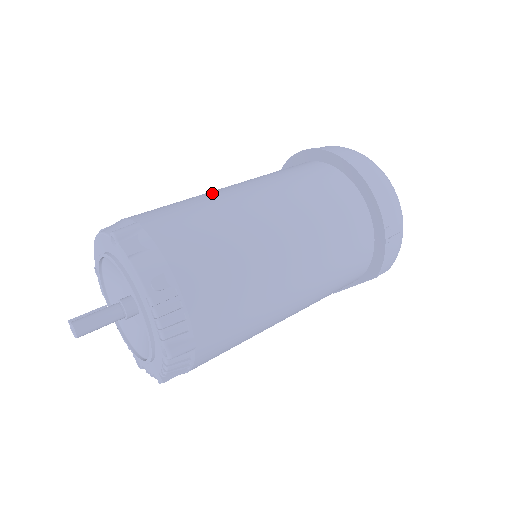
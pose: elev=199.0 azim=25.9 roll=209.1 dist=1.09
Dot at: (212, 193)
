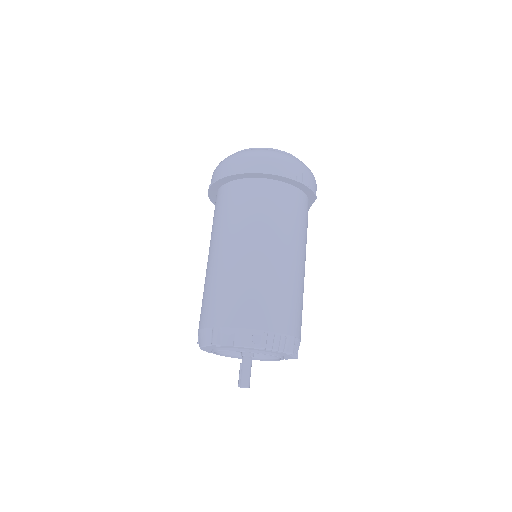
Dot at: (214, 269)
